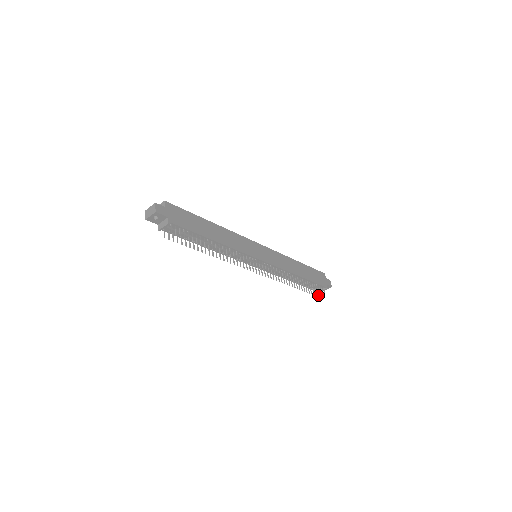
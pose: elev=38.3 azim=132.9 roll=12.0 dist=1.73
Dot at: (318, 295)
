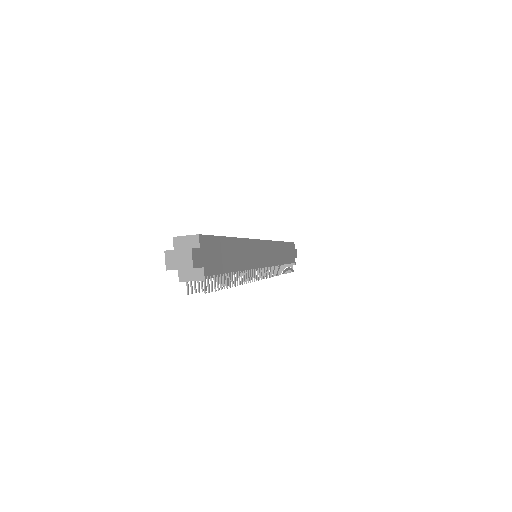
Dot at: occluded
